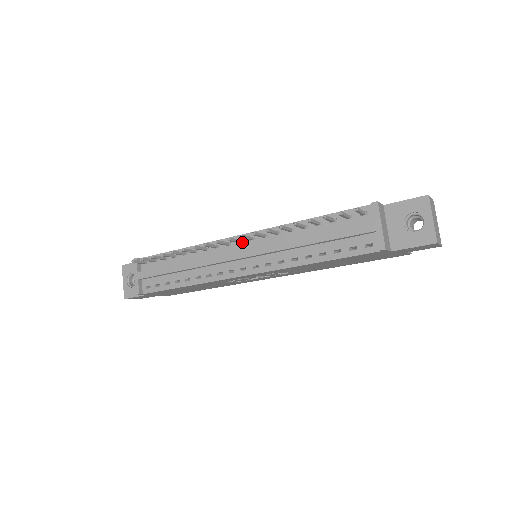
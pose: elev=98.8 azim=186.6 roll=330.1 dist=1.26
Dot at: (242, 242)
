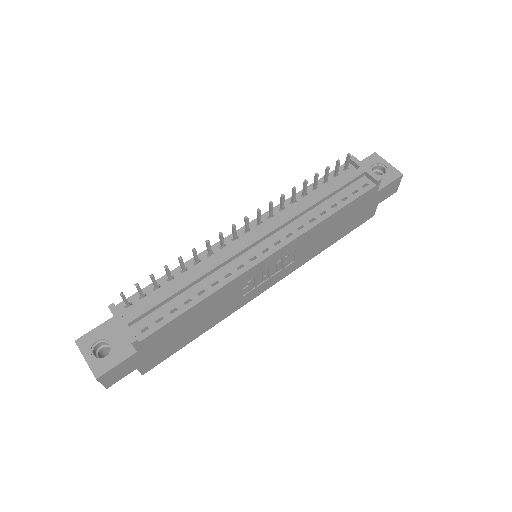
Dot at: (250, 230)
